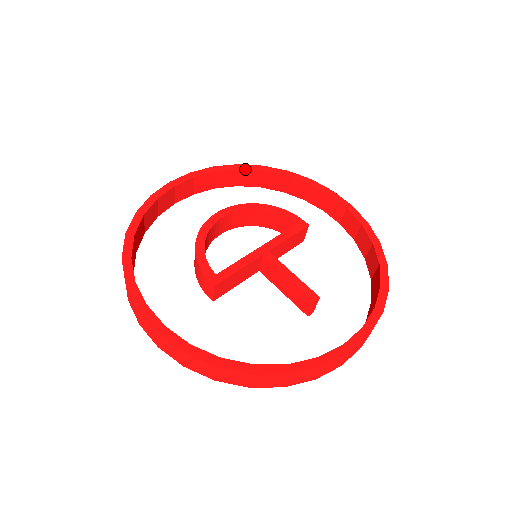
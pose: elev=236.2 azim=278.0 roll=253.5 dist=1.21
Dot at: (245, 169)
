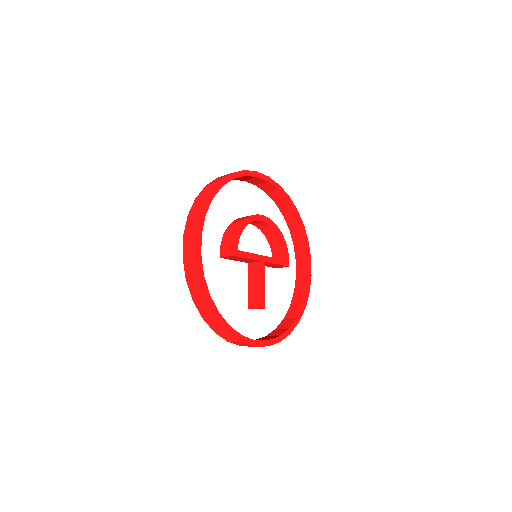
Dot at: (290, 203)
